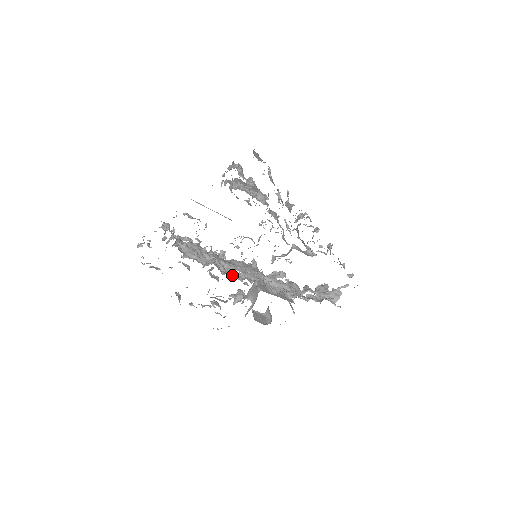
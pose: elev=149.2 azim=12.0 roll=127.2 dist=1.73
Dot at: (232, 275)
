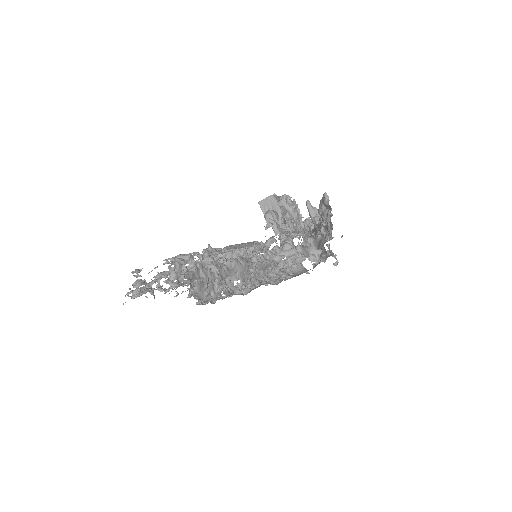
Dot at: (235, 291)
